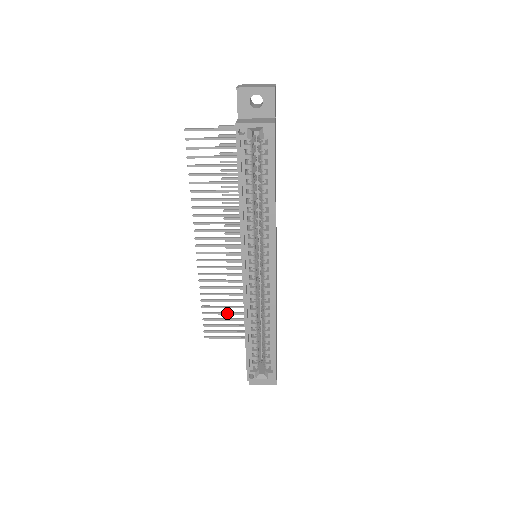
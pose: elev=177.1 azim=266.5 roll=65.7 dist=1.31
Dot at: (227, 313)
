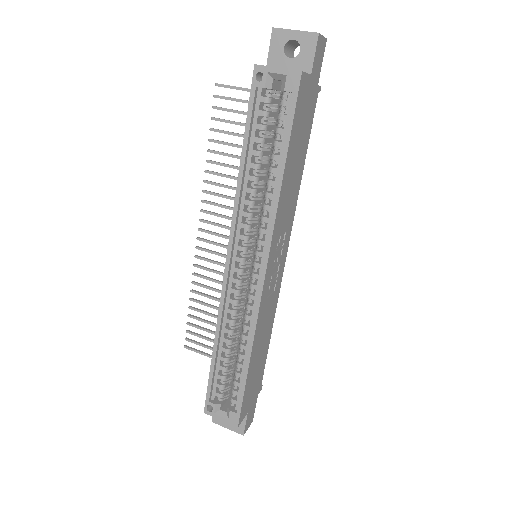
Dot at: (215, 324)
